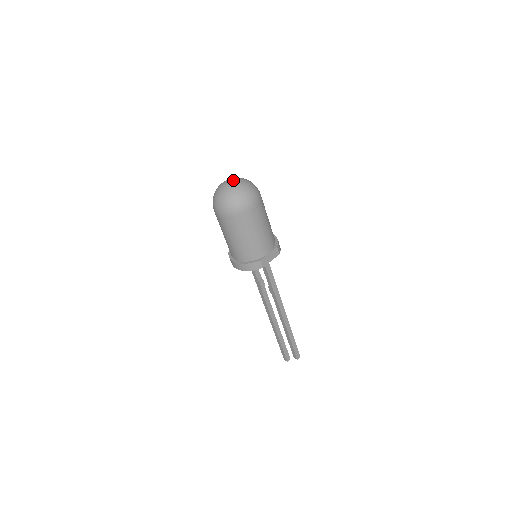
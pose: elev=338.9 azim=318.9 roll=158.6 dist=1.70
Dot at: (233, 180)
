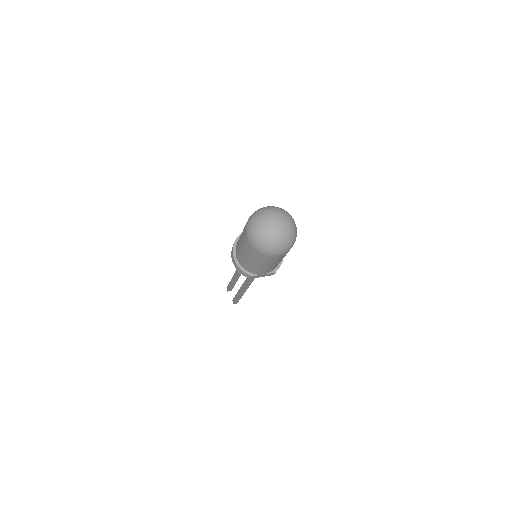
Dot at: (281, 224)
